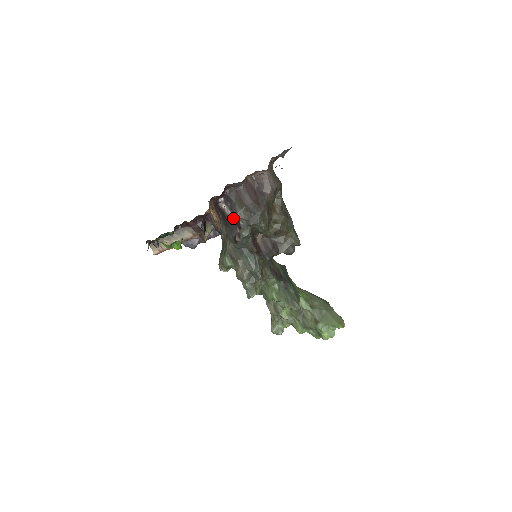
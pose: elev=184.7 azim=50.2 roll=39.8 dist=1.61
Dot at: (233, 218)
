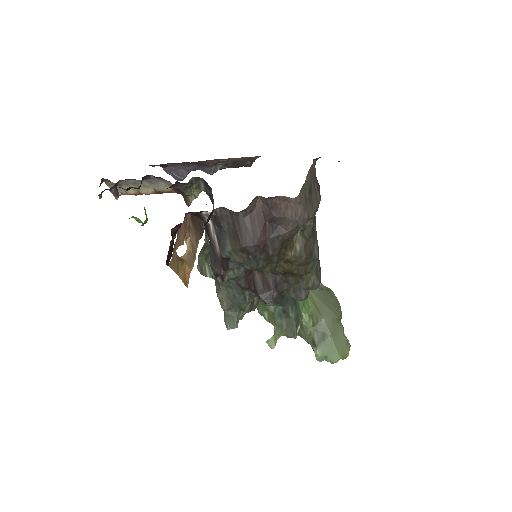
Dot at: (219, 251)
